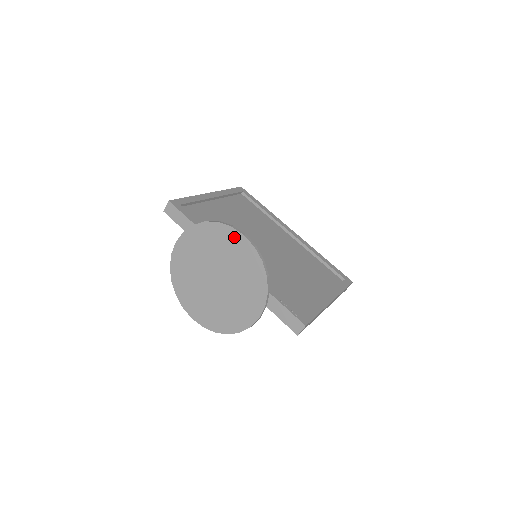
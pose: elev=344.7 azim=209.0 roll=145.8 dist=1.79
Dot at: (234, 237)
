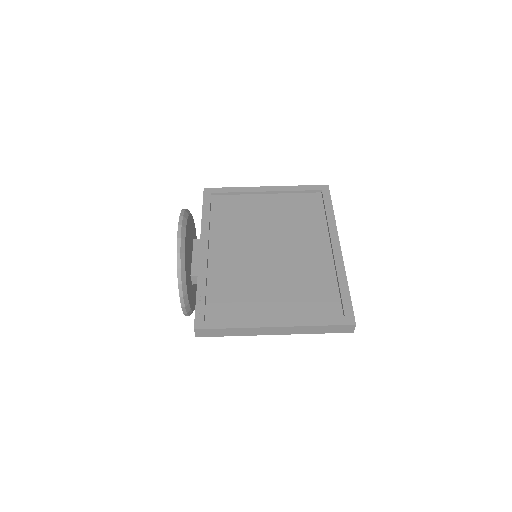
Dot at: occluded
